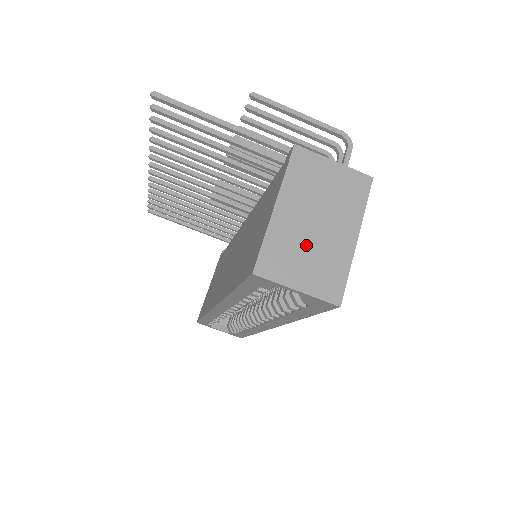
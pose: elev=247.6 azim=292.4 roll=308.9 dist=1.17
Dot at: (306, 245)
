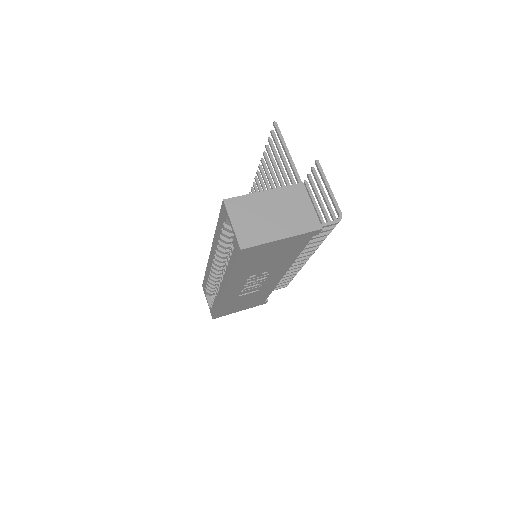
Dot at: (258, 216)
